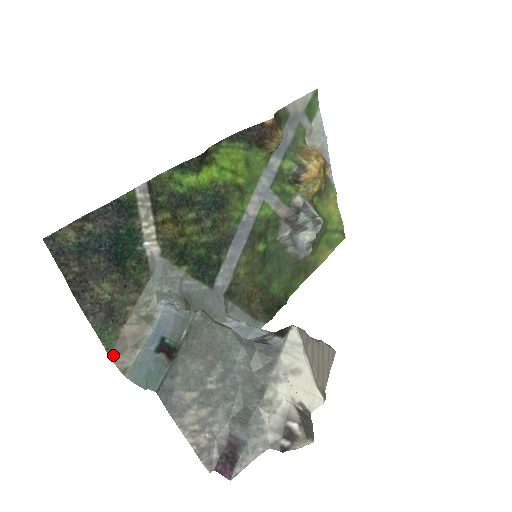
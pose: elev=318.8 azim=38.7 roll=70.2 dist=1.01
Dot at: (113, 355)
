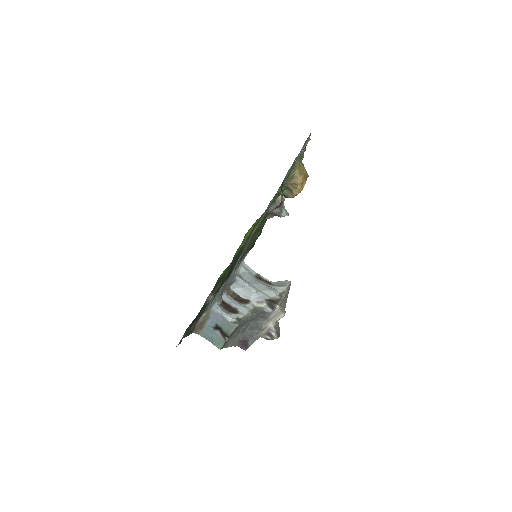
Dot at: (193, 332)
